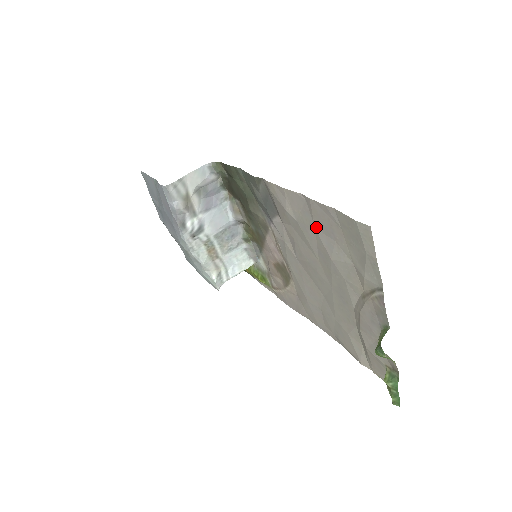
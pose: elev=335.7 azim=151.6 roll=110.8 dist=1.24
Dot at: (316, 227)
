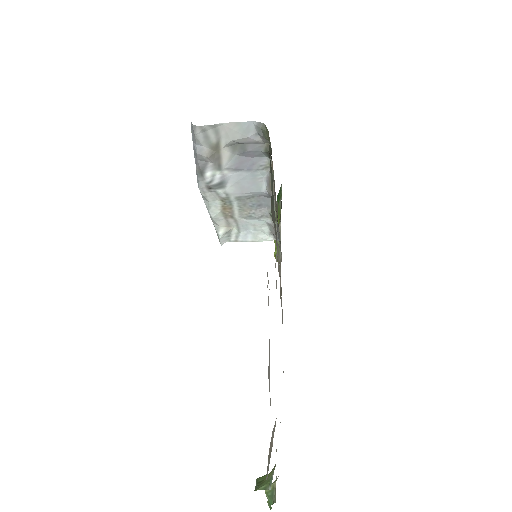
Dot at: occluded
